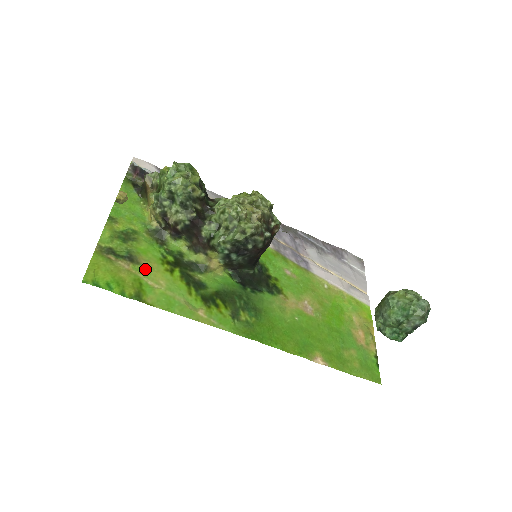
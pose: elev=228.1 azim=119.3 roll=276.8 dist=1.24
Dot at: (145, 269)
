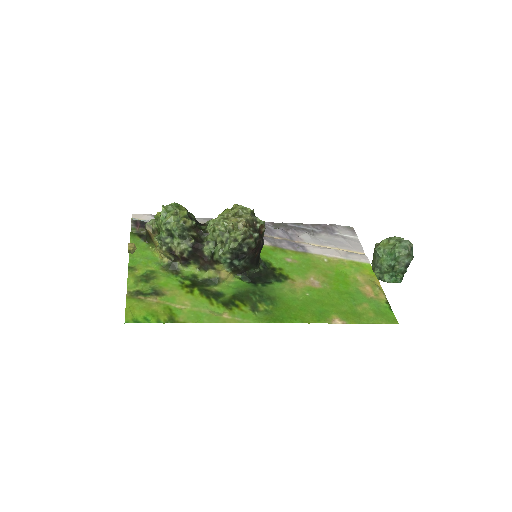
Dot at: (170, 297)
